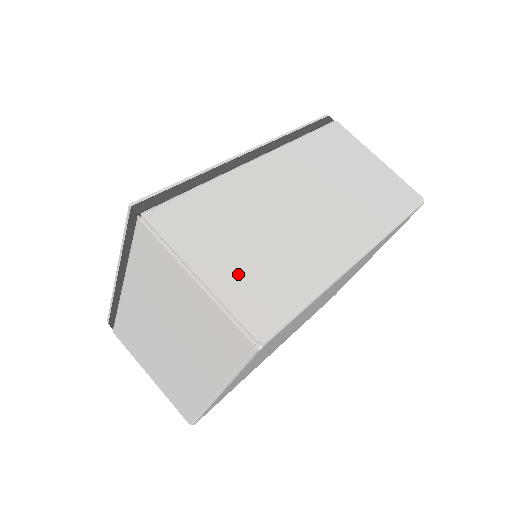
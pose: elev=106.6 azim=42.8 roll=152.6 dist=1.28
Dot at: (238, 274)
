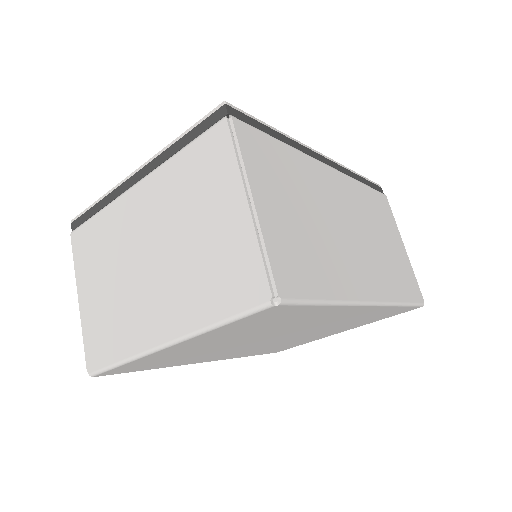
Dot at: (284, 229)
